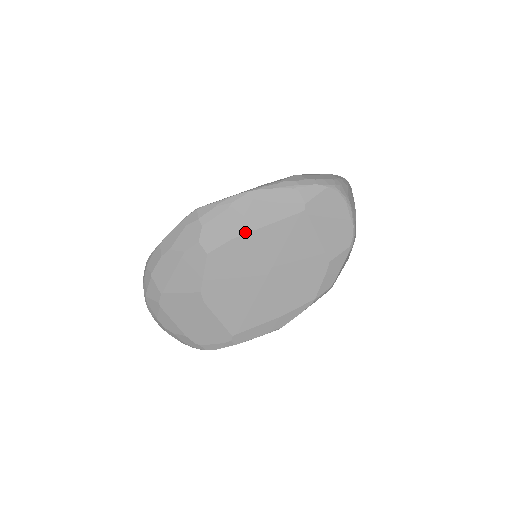
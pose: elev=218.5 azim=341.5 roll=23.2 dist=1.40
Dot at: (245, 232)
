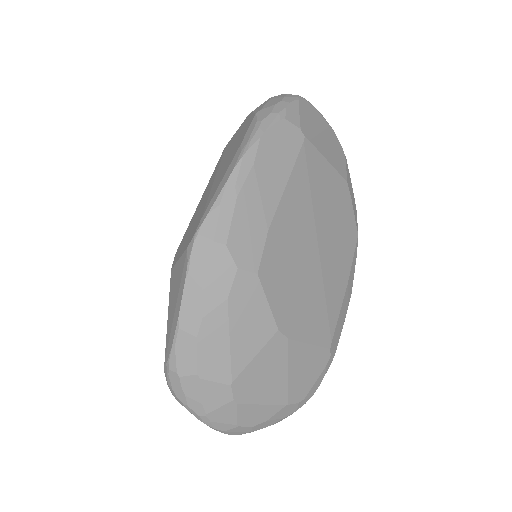
Dot at: (274, 210)
